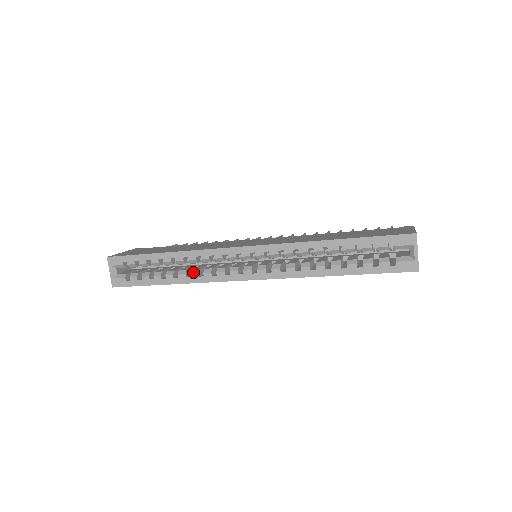
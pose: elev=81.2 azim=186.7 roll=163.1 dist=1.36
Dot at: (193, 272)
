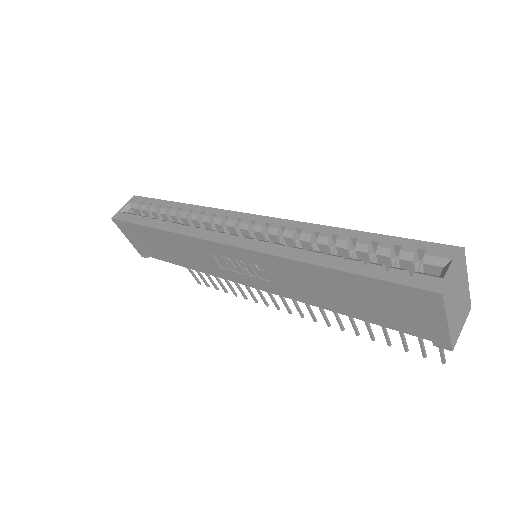
Dot at: occluded
